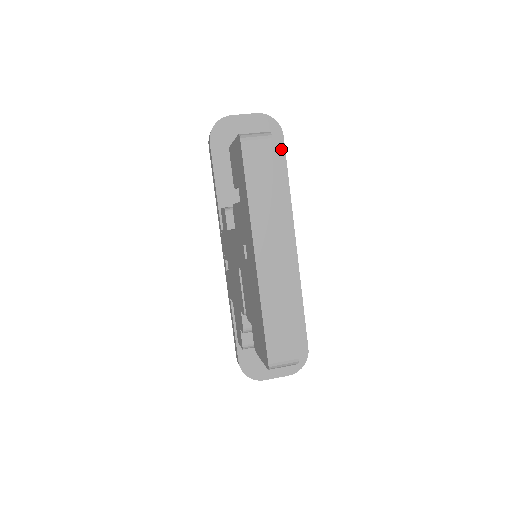
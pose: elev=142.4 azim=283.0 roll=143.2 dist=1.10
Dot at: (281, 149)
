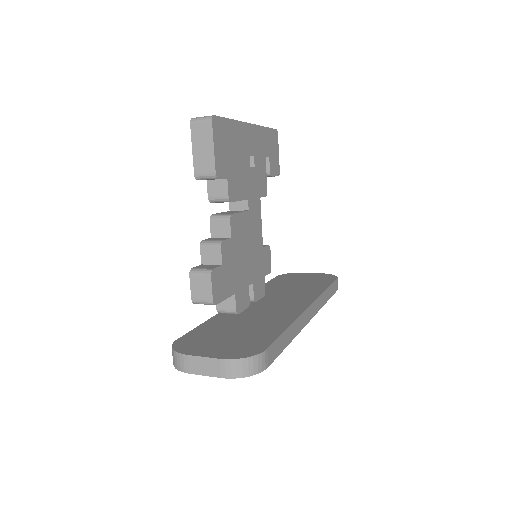
Dot at: (331, 281)
